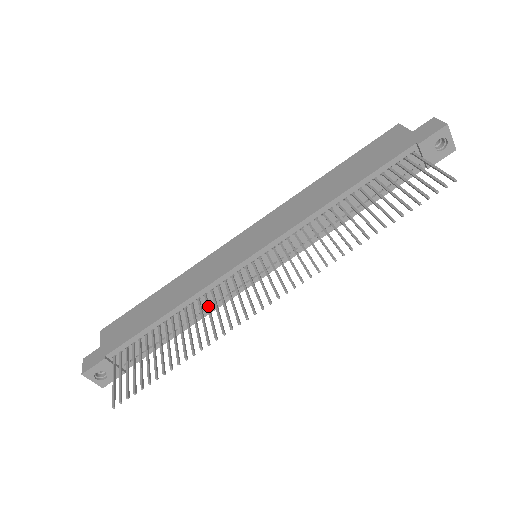
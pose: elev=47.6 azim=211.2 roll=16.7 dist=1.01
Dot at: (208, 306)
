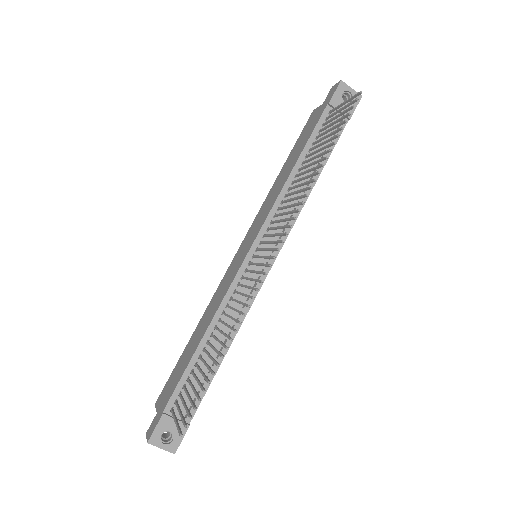
Dot at: (231, 307)
